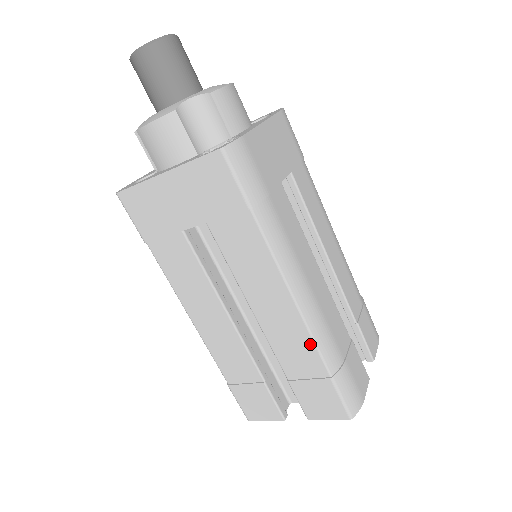
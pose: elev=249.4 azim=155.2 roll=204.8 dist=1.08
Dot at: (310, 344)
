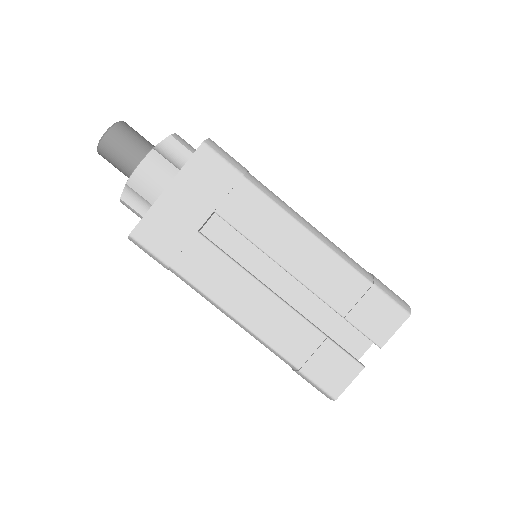
Dot at: (341, 264)
